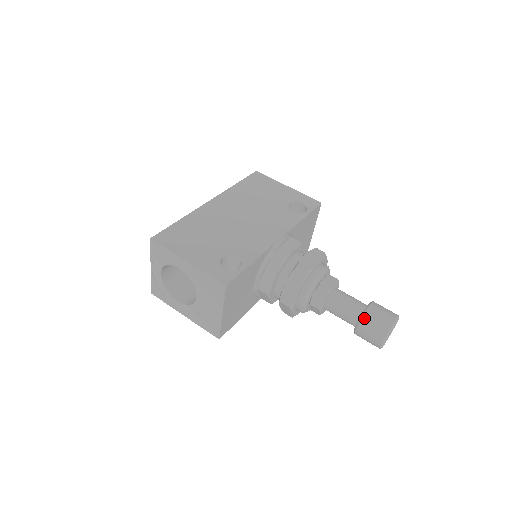
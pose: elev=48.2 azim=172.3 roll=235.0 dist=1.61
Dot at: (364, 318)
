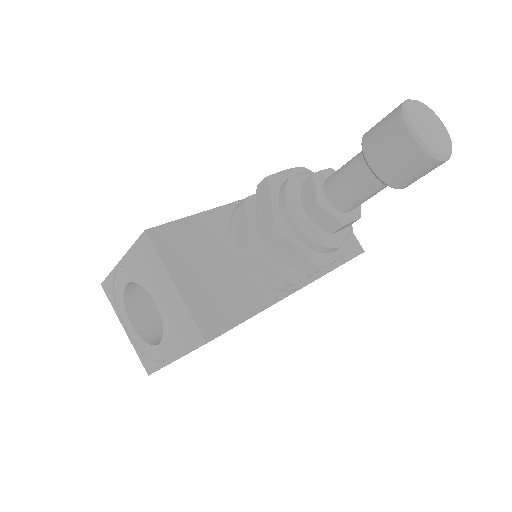
Dot at: (364, 141)
